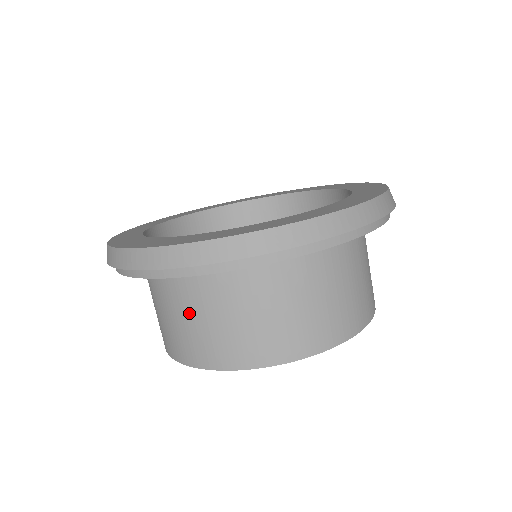
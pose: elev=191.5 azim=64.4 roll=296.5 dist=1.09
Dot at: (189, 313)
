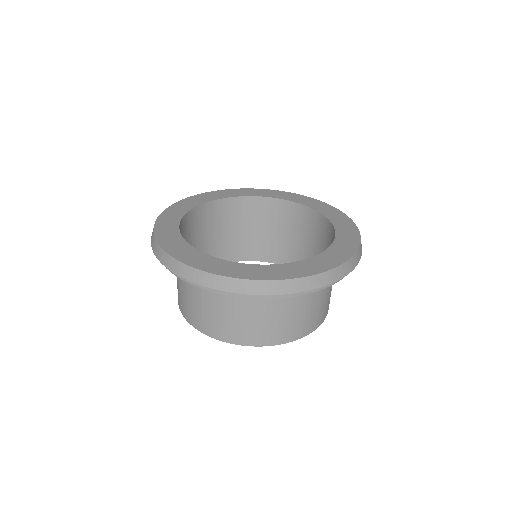
Dot at: (196, 297)
